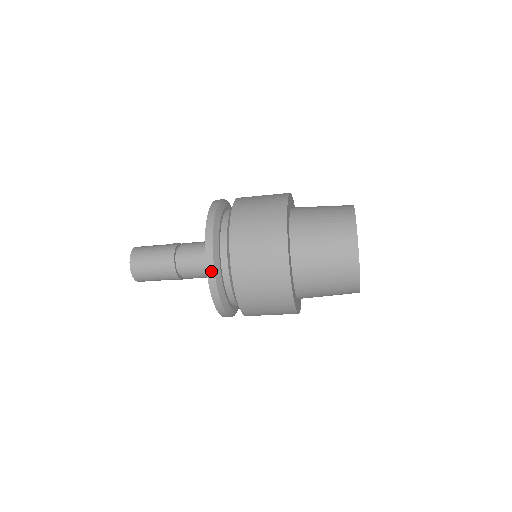
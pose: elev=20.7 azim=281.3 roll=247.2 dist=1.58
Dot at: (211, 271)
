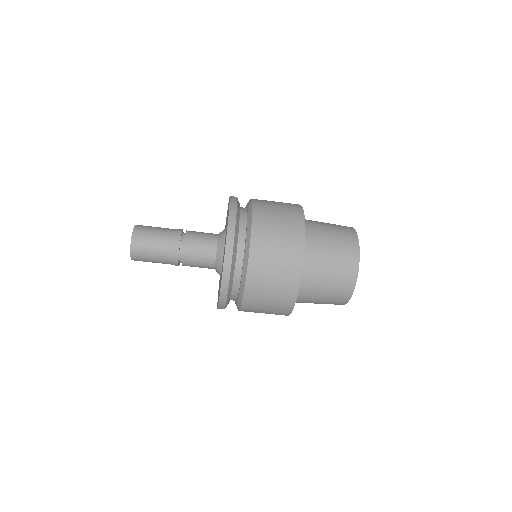
Dot at: (226, 282)
